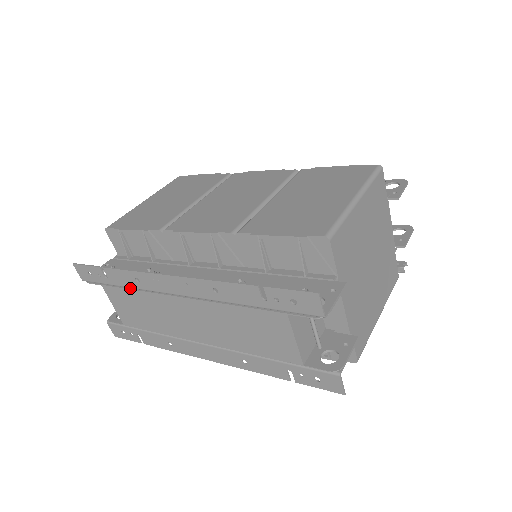
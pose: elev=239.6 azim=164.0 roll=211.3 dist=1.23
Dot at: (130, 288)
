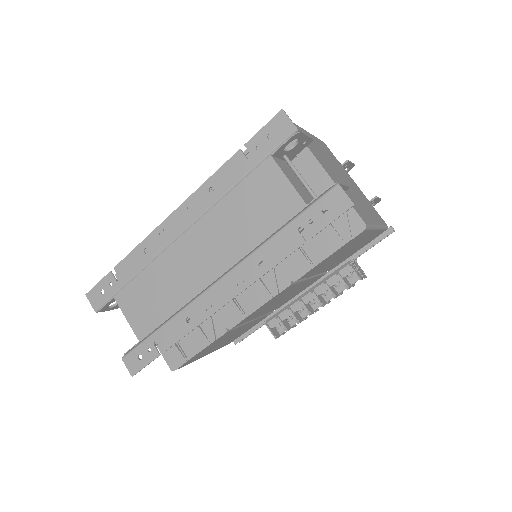
Dot at: (140, 272)
